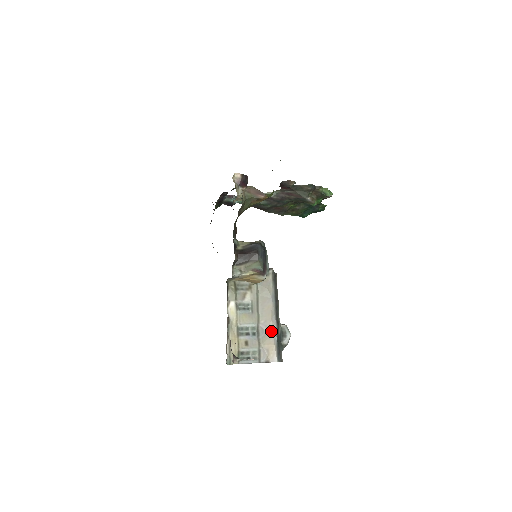
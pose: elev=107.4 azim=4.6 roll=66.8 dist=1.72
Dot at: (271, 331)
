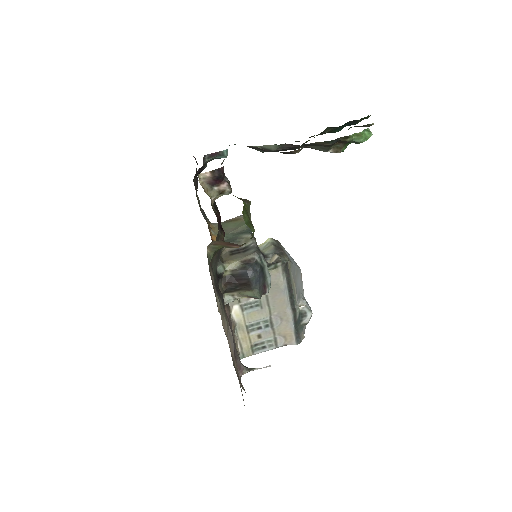
Dot at: (286, 321)
